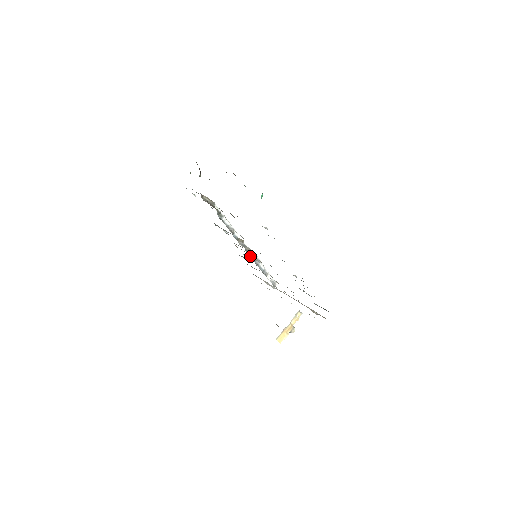
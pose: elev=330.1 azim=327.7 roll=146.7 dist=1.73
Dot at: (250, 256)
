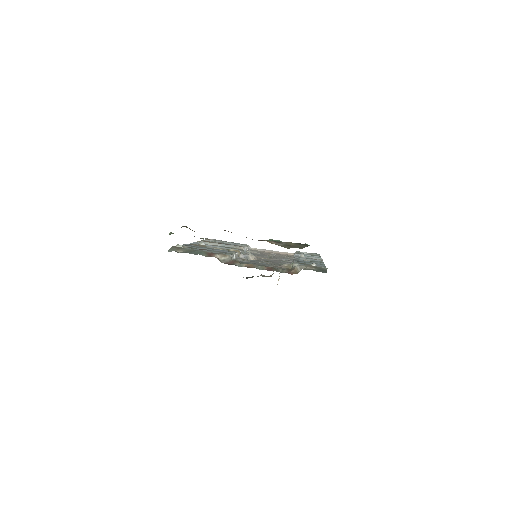
Dot at: occluded
